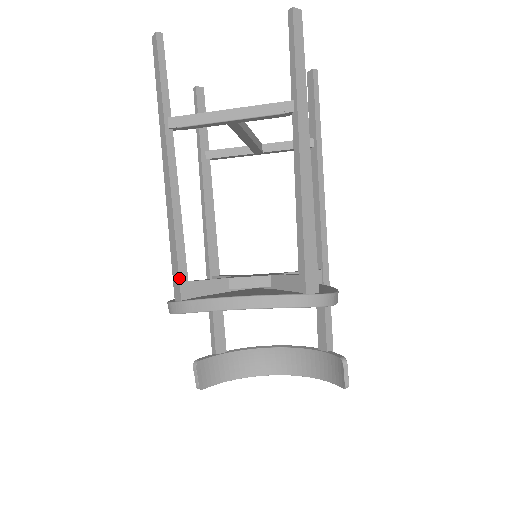
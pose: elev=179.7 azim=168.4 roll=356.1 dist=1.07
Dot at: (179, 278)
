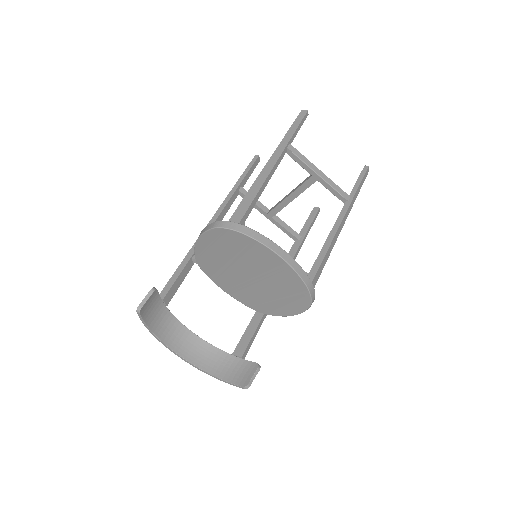
Dot at: (245, 213)
